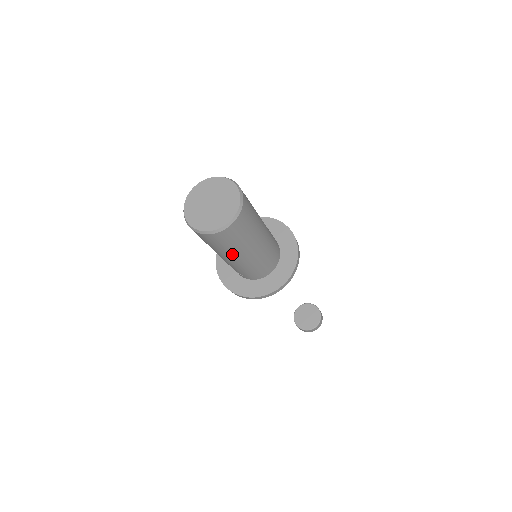
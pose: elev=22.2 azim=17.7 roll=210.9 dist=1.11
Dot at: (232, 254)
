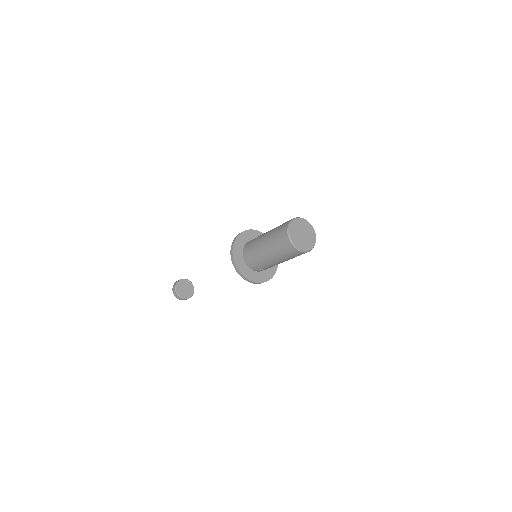
Dot at: occluded
